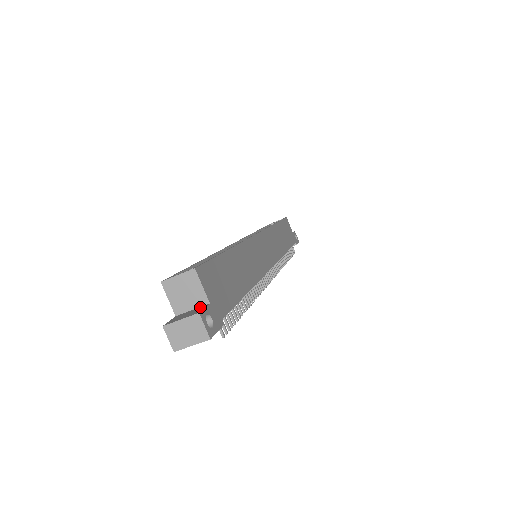
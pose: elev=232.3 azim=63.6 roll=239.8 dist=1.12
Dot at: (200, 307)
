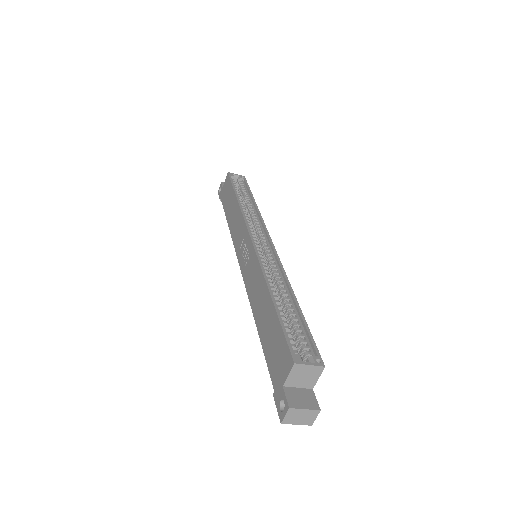
Dot at: (307, 390)
